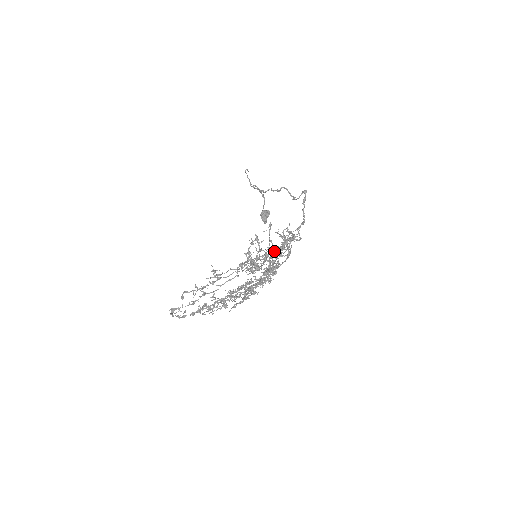
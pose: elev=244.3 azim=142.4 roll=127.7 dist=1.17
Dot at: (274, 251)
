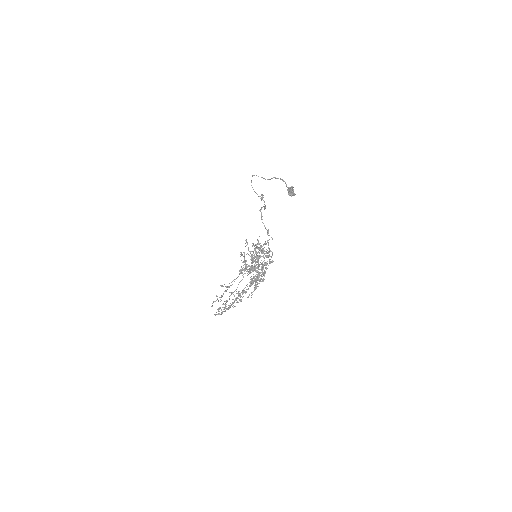
Dot at: (255, 257)
